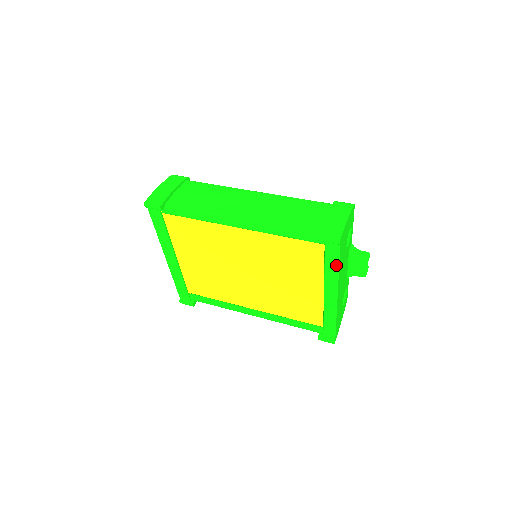
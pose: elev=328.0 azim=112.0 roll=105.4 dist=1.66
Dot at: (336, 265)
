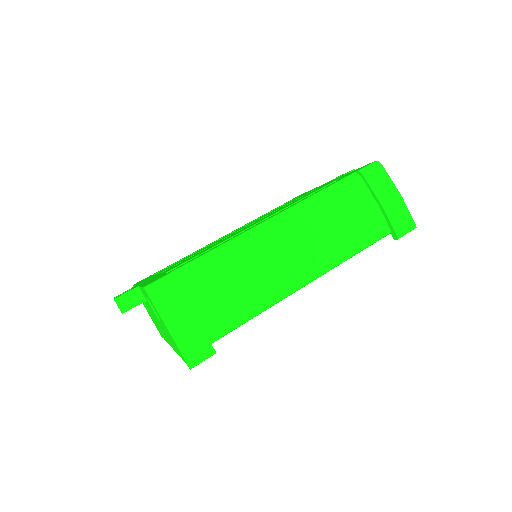
Dot at: occluded
